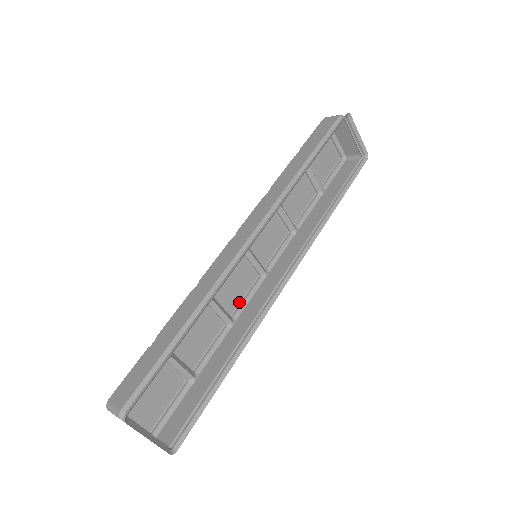
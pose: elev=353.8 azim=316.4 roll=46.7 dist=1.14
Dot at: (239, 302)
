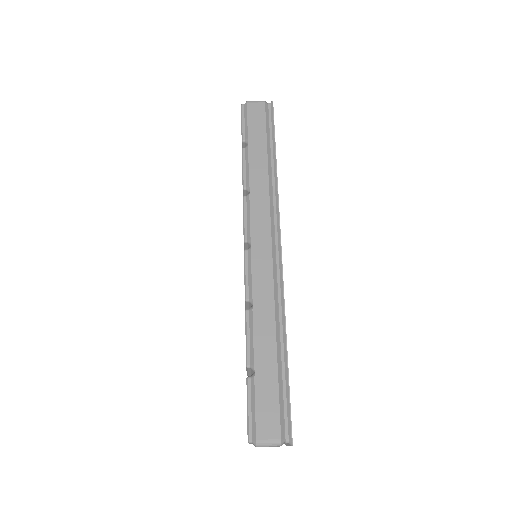
Dot at: occluded
